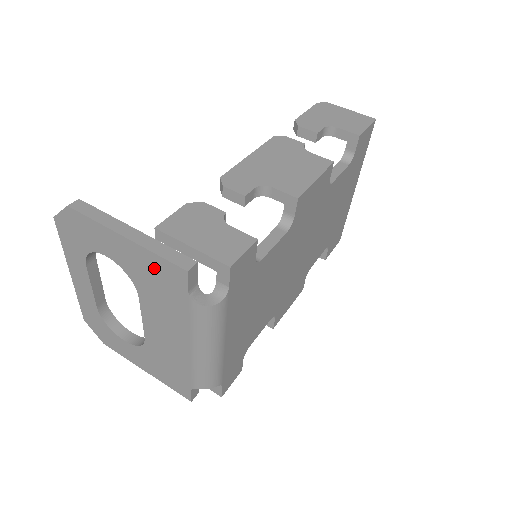
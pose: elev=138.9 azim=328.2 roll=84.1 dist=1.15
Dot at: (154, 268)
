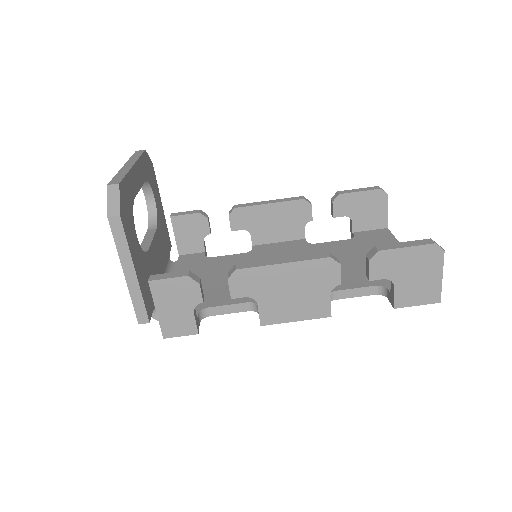
Dot at: occluded
